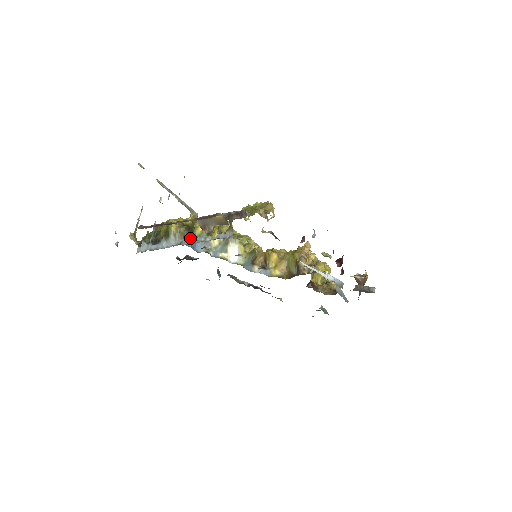
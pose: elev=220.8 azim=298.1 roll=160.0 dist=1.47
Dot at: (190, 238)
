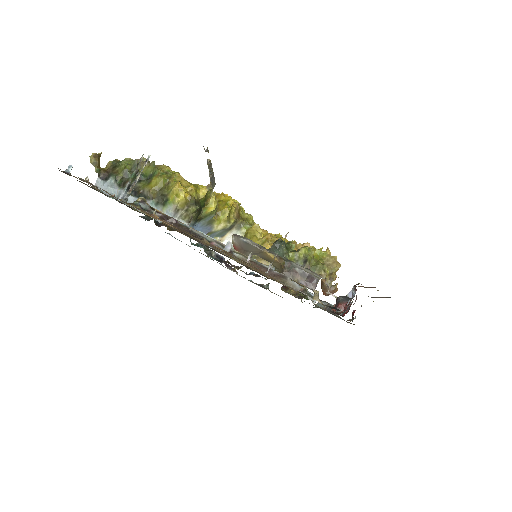
Dot at: (195, 221)
